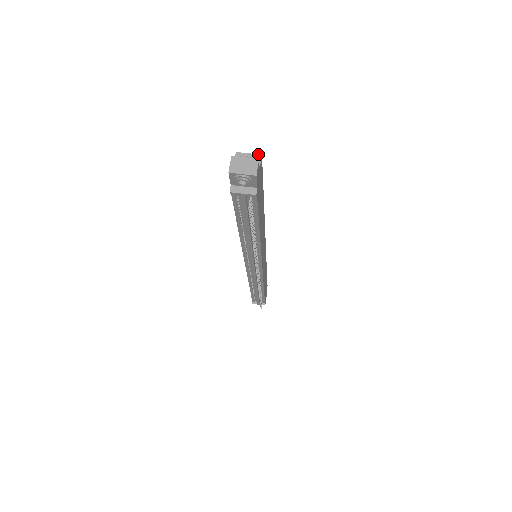
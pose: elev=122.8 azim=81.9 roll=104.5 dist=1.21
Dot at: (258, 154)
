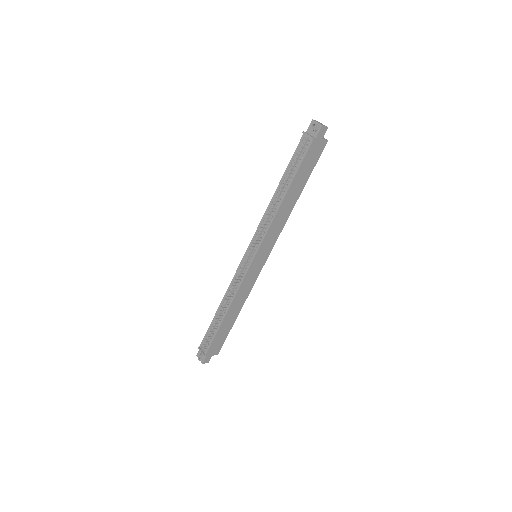
Dot at: occluded
